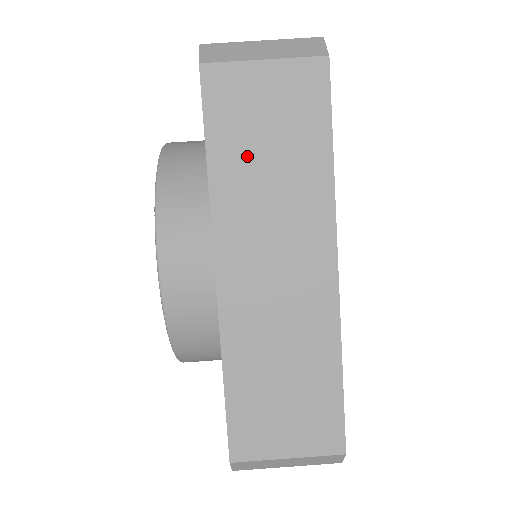
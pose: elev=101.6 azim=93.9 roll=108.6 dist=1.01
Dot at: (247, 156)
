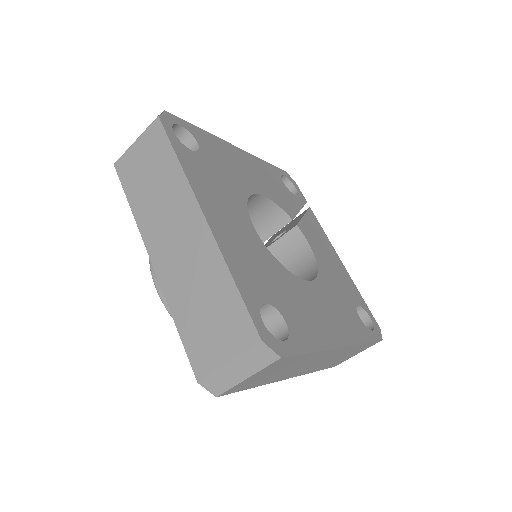
Dot at: (270, 377)
